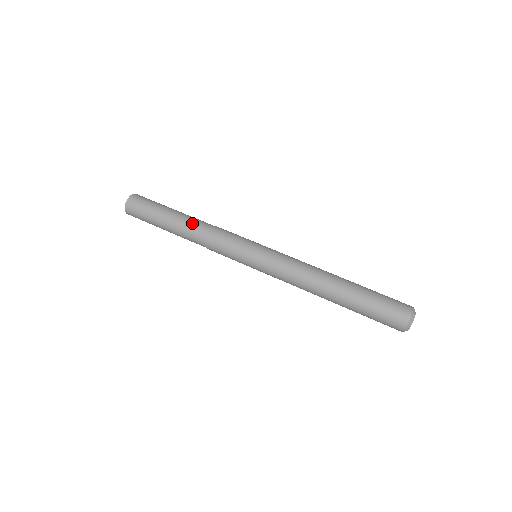
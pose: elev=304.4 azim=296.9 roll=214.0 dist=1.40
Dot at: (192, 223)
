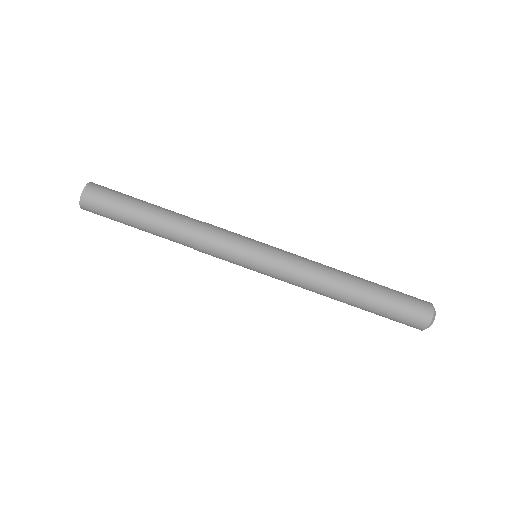
Dot at: (175, 220)
